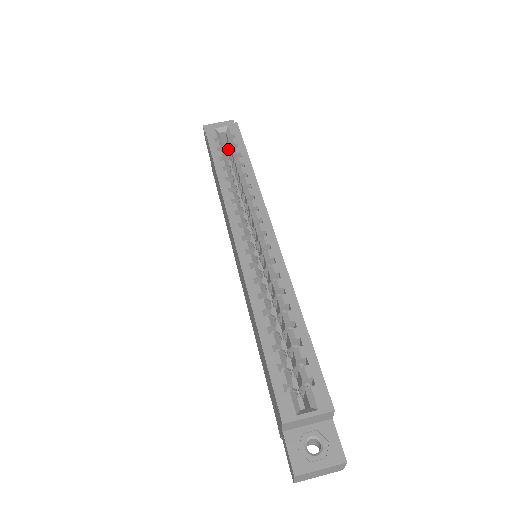
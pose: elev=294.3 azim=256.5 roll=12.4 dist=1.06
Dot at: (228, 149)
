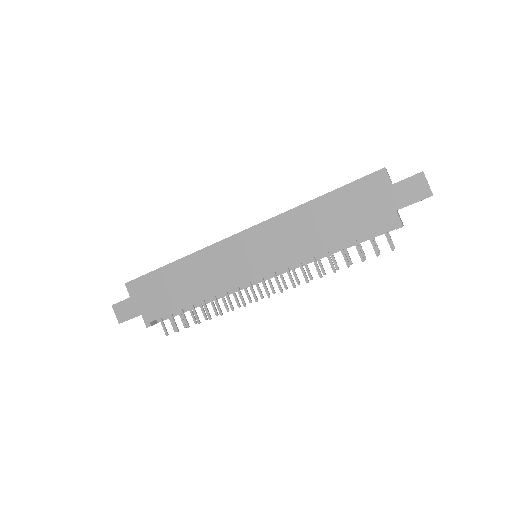
Dot at: occluded
